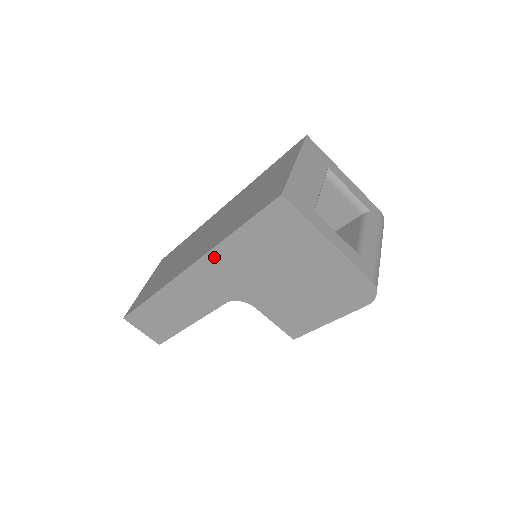
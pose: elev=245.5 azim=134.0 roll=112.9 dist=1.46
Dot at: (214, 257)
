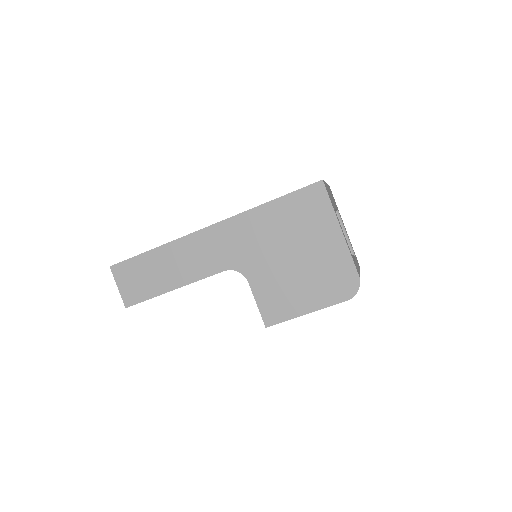
Dot at: (240, 220)
